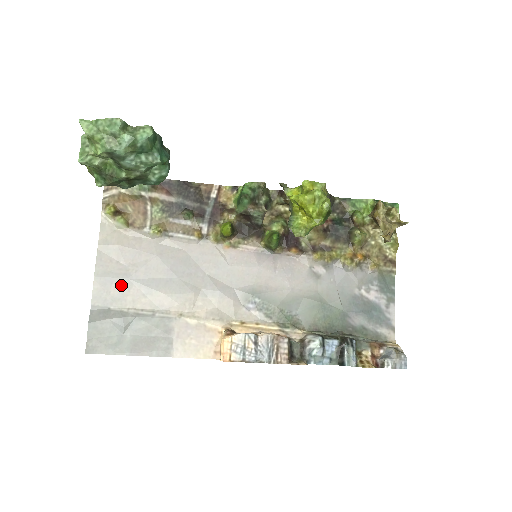
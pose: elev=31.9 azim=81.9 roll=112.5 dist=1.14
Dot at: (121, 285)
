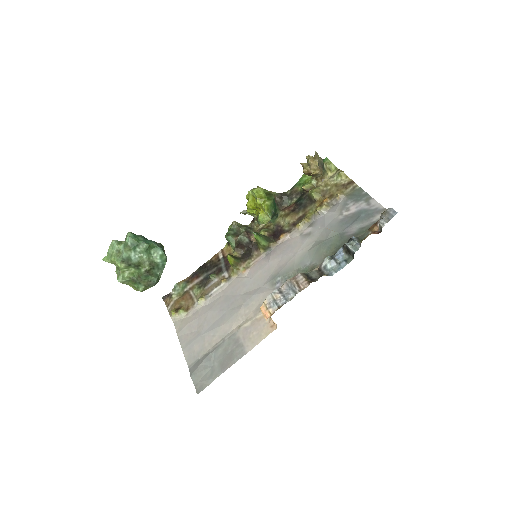
Dot at: (198, 342)
